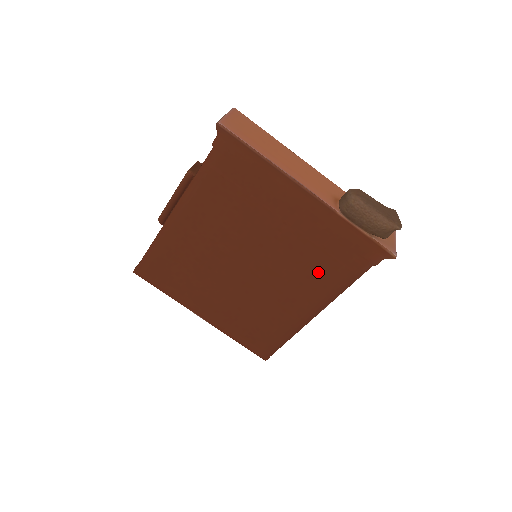
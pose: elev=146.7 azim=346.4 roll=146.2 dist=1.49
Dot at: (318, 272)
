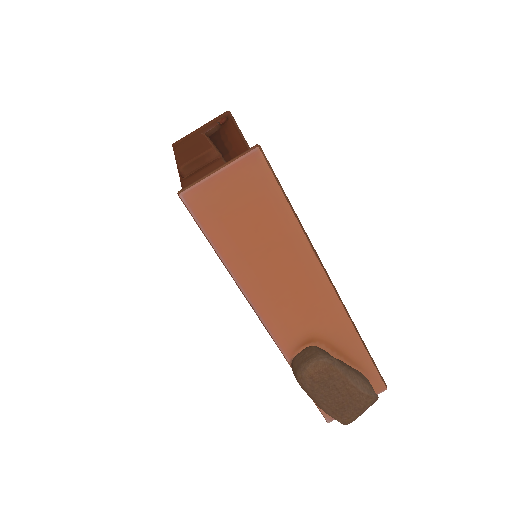
Dot at: occluded
